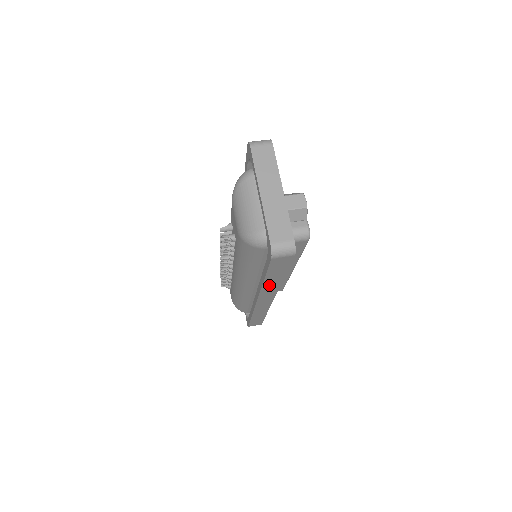
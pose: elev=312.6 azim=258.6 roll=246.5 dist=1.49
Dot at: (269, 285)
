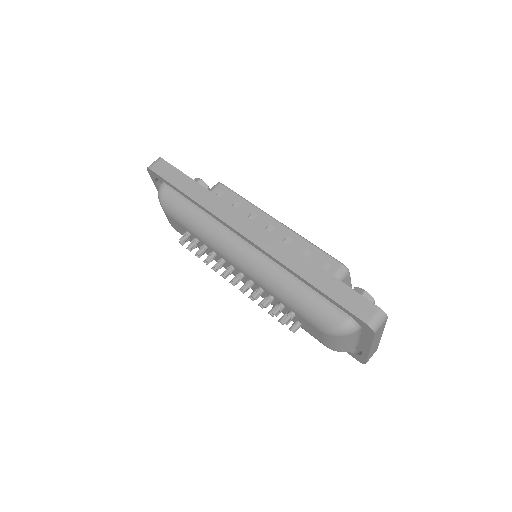
Dot at: occluded
